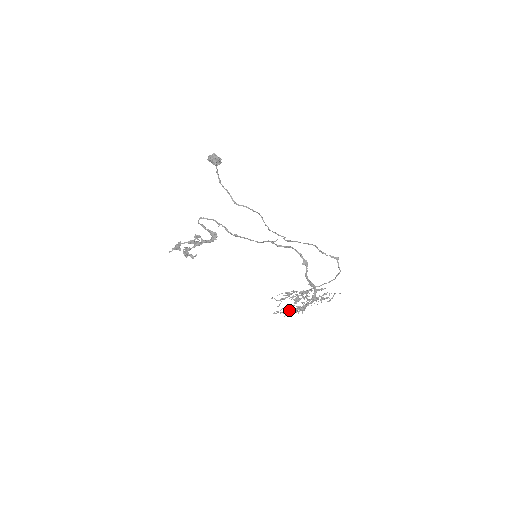
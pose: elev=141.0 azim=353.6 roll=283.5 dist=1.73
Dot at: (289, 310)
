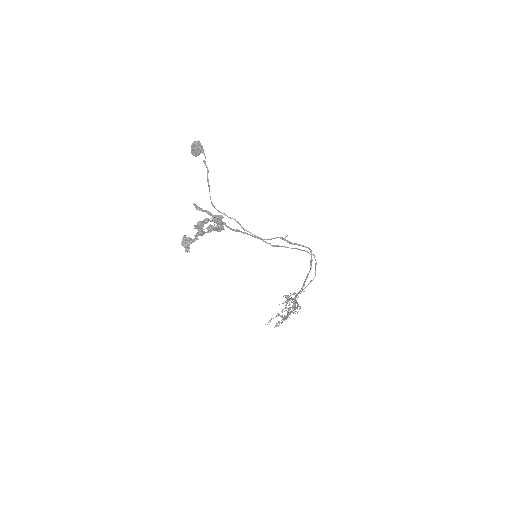
Dot at: (288, 315)
